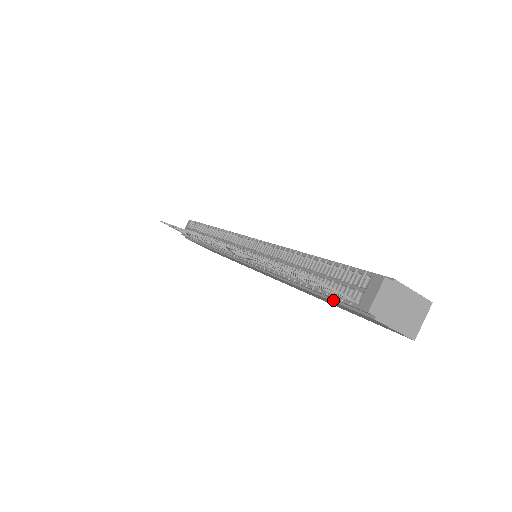
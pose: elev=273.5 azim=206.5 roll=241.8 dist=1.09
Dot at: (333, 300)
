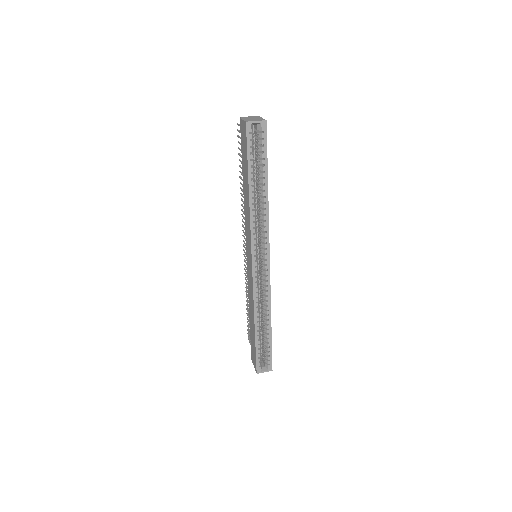
Dot at: (242, 150)
